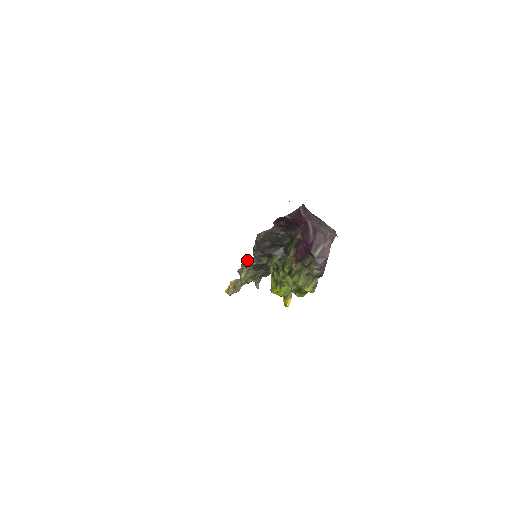
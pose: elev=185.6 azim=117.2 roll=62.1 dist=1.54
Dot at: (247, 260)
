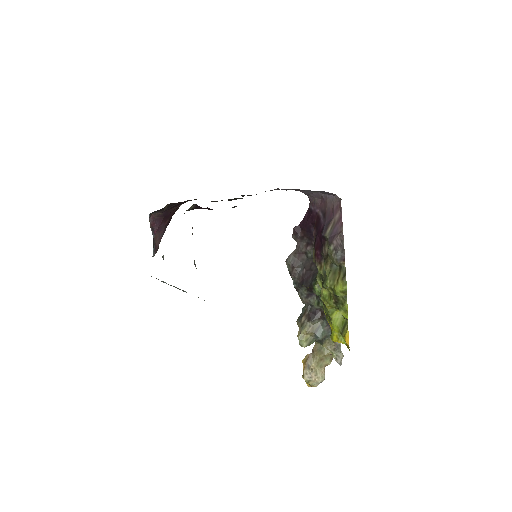
Dot at: (301, 313)
